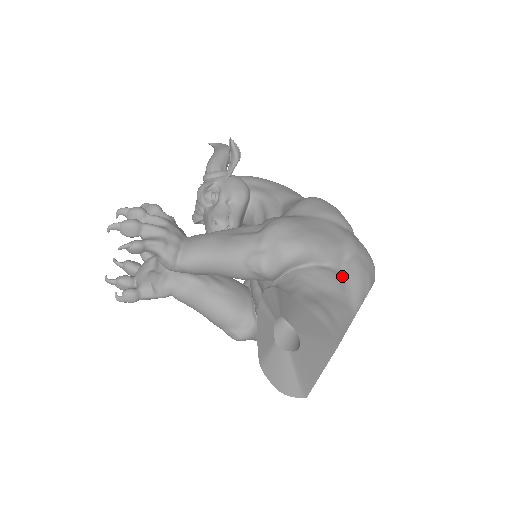
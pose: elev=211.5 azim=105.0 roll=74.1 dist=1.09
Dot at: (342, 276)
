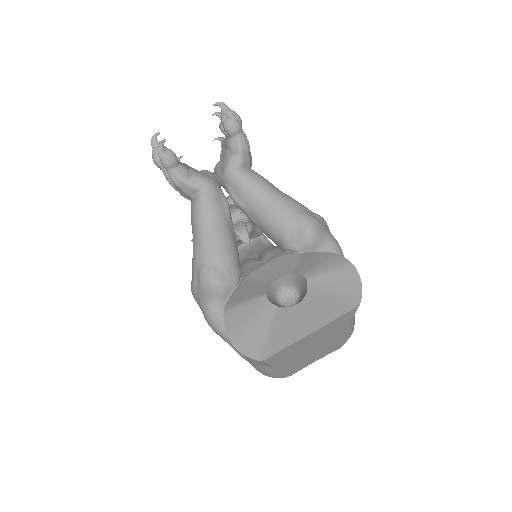
Dot at: occluded
